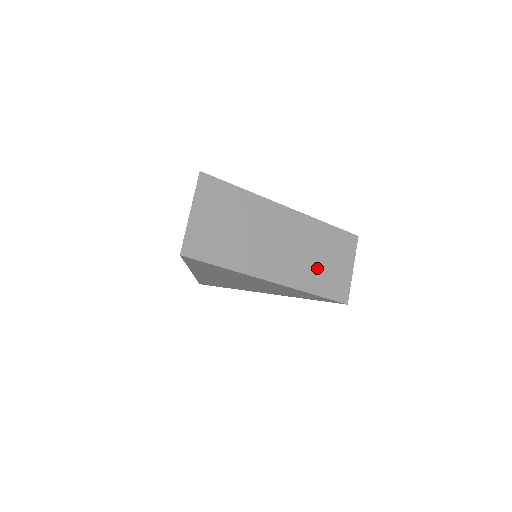
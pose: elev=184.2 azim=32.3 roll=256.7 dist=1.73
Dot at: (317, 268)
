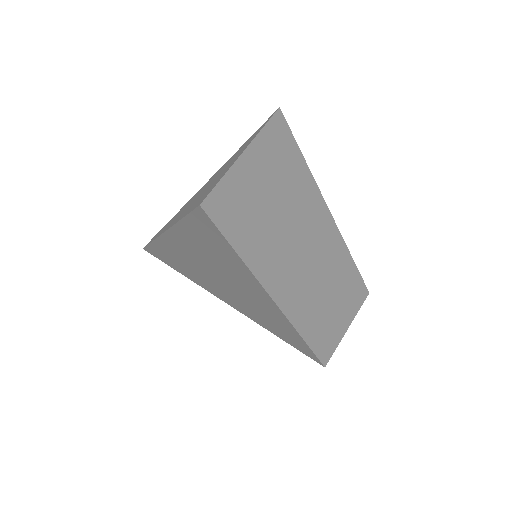
Dot at: (322, 309)
